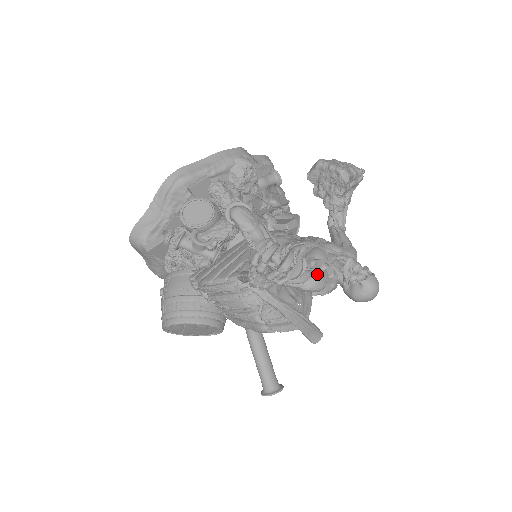
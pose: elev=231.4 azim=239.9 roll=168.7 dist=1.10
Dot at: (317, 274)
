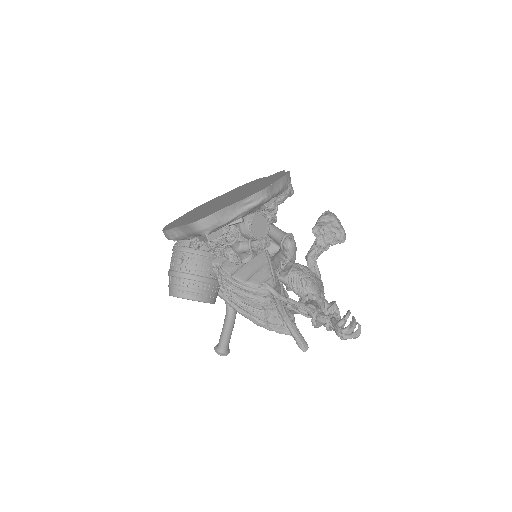
Dot at: occluded
